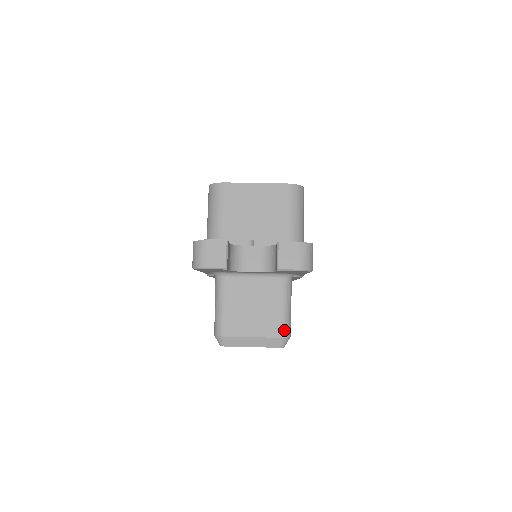
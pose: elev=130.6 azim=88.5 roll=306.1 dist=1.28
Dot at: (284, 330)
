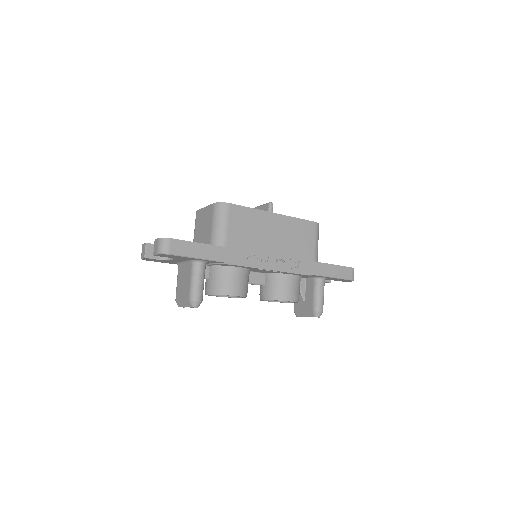
Dot at: (190, 295)
